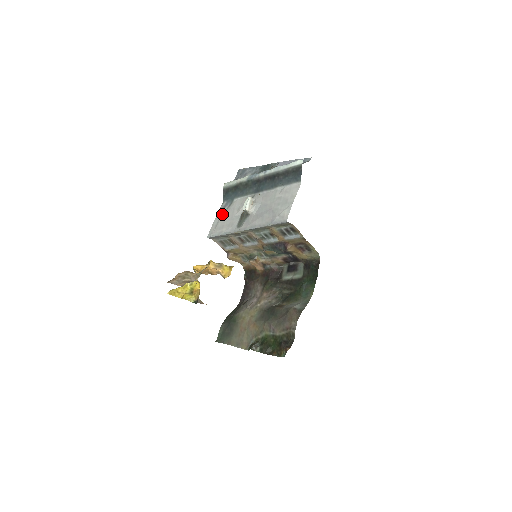
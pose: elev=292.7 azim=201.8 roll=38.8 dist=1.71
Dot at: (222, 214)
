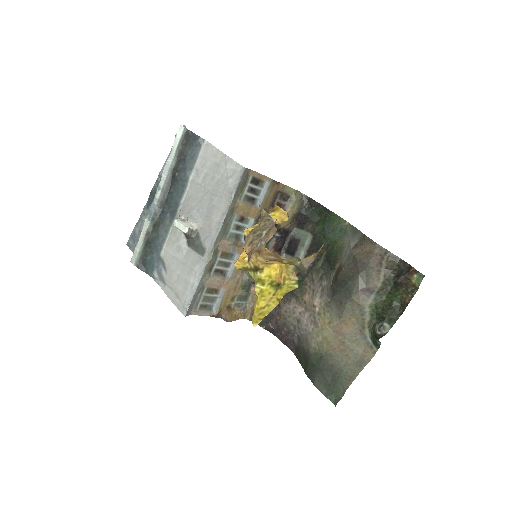
Dot at: (168, 281)
